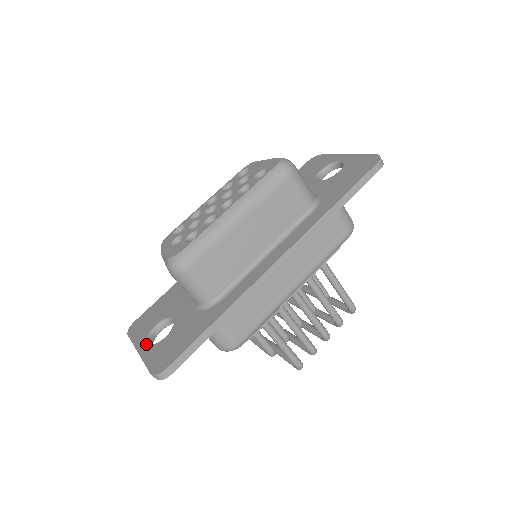
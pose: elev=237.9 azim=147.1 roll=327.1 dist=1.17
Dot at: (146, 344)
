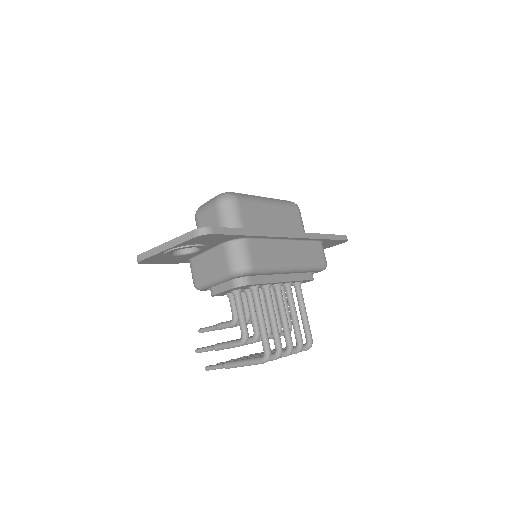
Dot at: occluded
